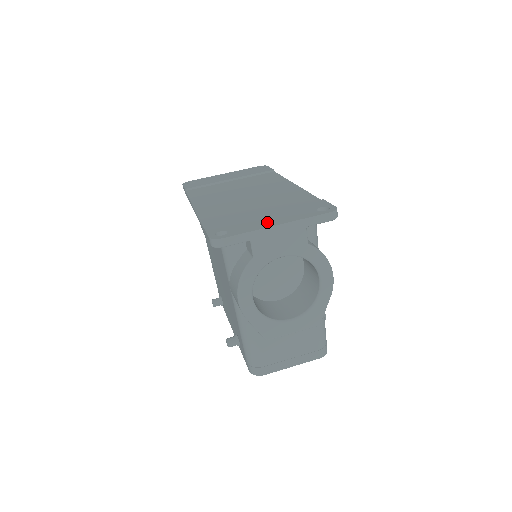
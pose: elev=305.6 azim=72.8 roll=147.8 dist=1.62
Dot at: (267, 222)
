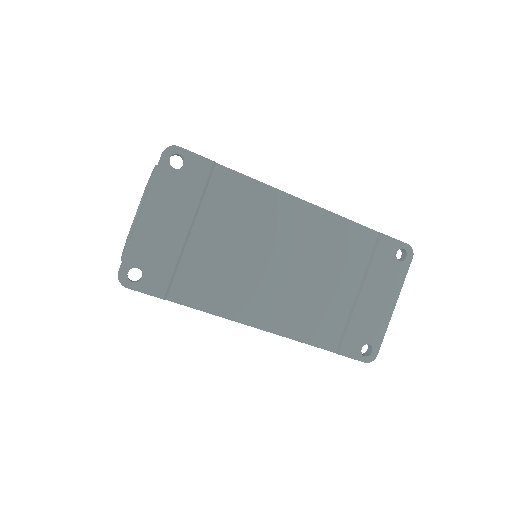
Dot at: (383, 309)
